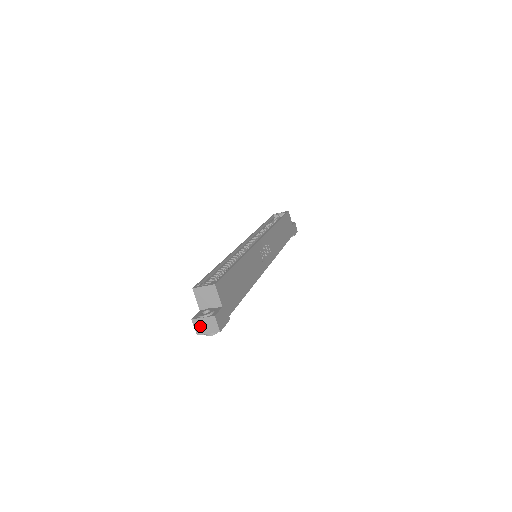
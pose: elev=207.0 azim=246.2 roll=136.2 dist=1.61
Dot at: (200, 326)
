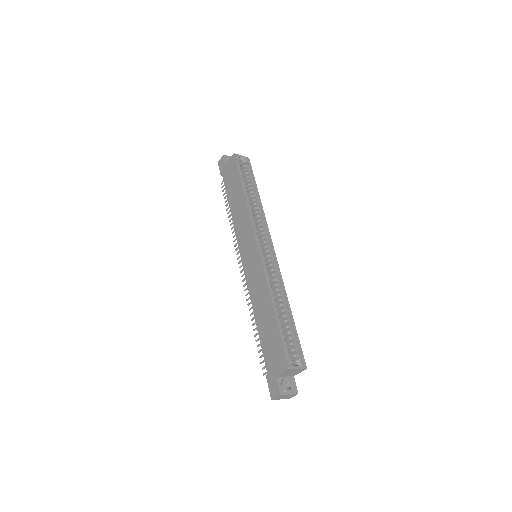
Dot at: (281, 397)
